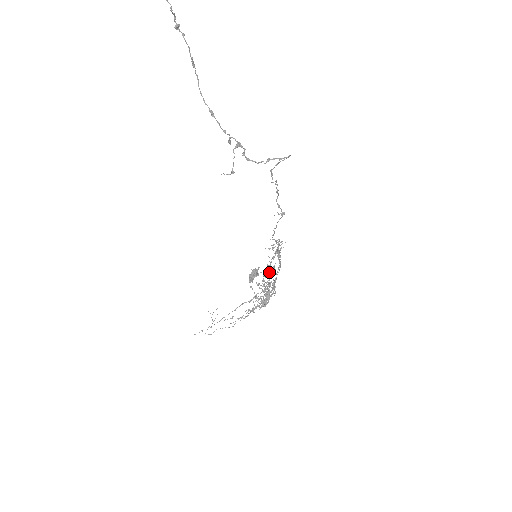
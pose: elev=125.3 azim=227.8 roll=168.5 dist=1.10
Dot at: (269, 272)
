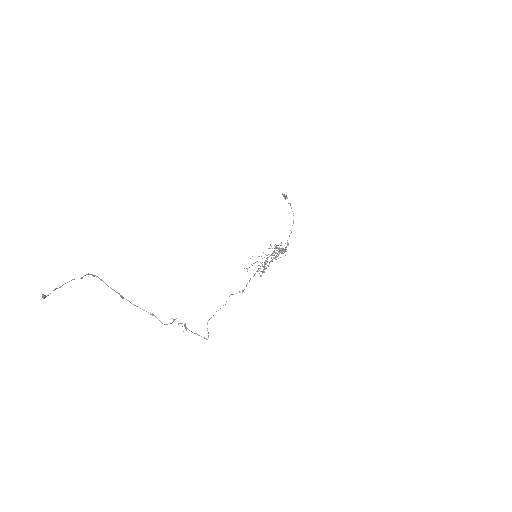
Dot at: (271, 258)
